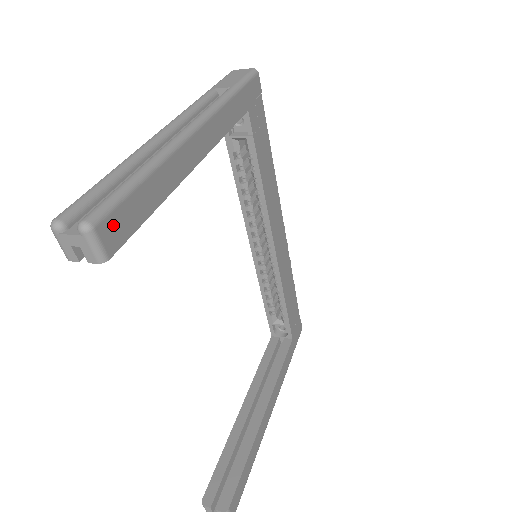
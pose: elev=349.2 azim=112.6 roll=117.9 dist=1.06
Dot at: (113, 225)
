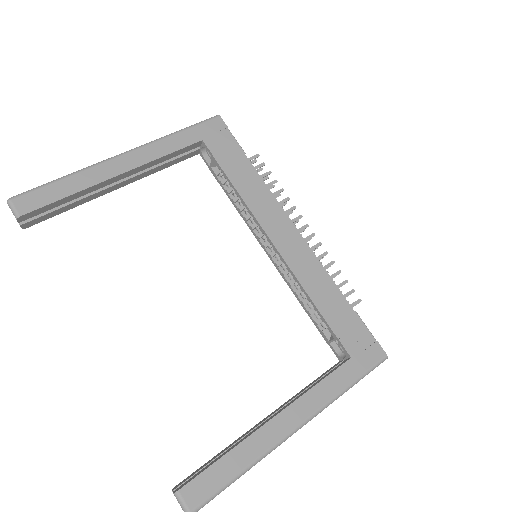
Dot at: (26, 200)
